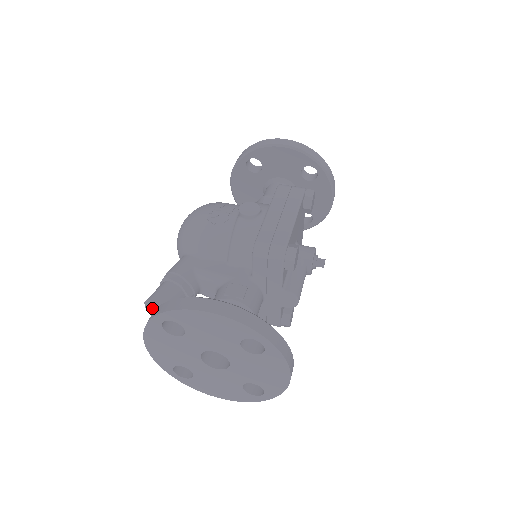
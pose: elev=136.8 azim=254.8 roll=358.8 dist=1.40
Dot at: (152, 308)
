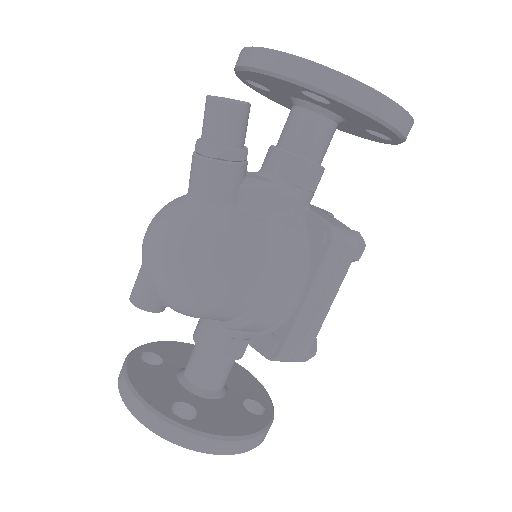
Dot at: occluded
